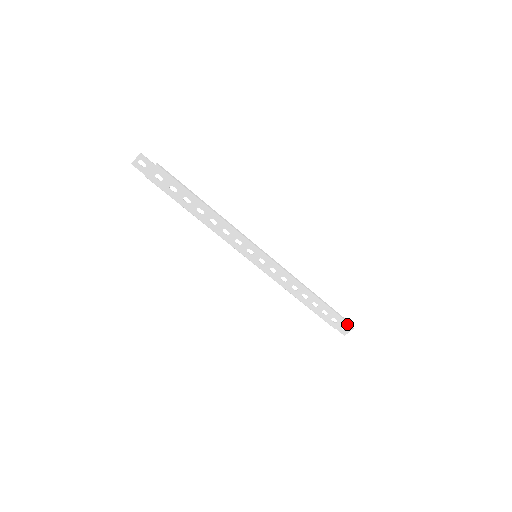
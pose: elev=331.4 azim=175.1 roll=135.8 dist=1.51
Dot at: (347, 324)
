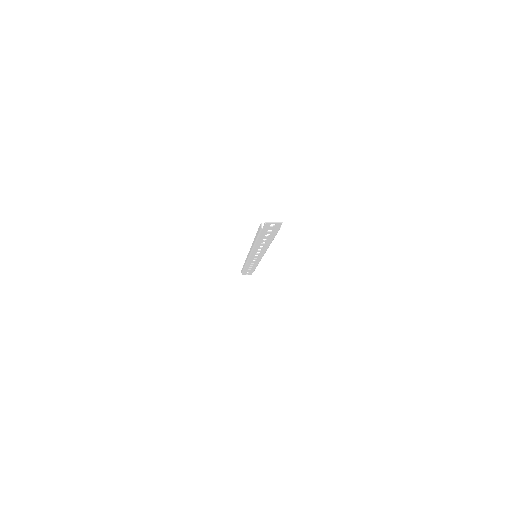
Dot at: occluded
